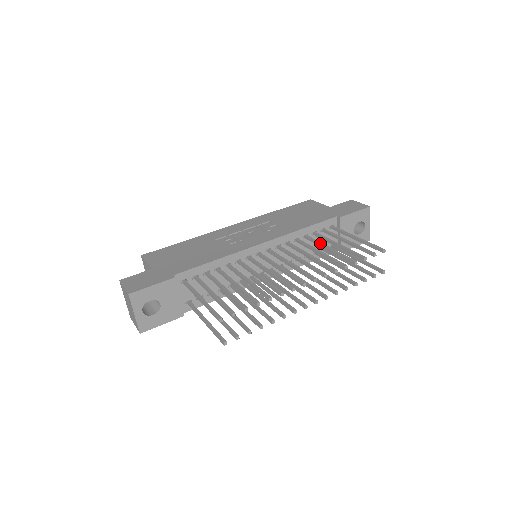
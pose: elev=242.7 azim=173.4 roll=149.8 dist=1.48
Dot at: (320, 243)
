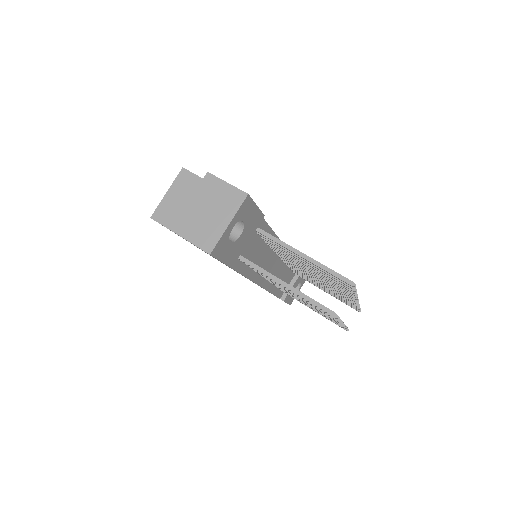
Dot at: occluded
